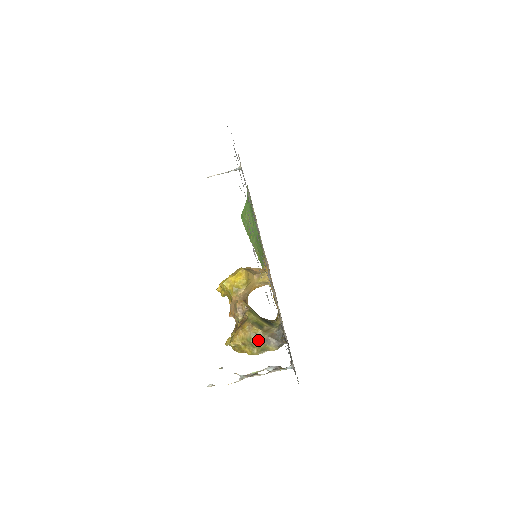
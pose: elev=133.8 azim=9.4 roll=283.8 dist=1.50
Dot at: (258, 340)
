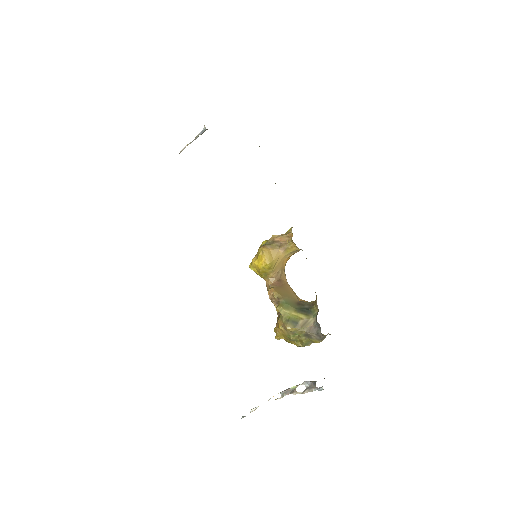
Dot at: (298, 336)
